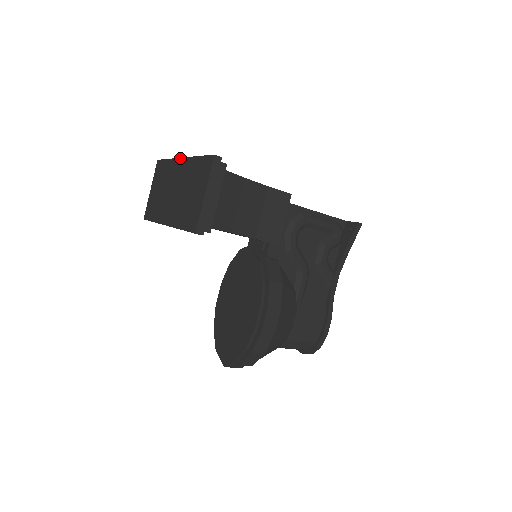
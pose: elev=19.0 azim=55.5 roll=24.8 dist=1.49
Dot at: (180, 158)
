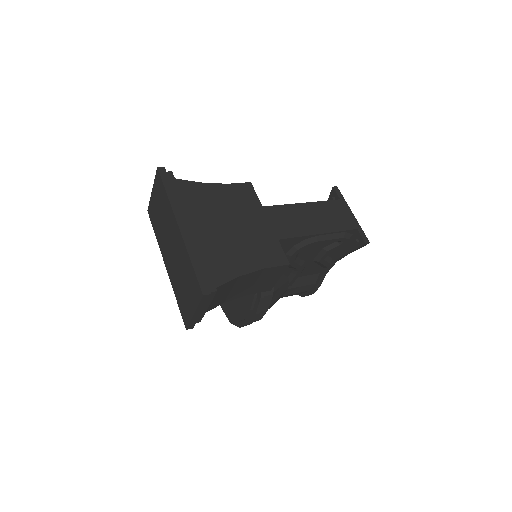
Dot at: (177, 223)
